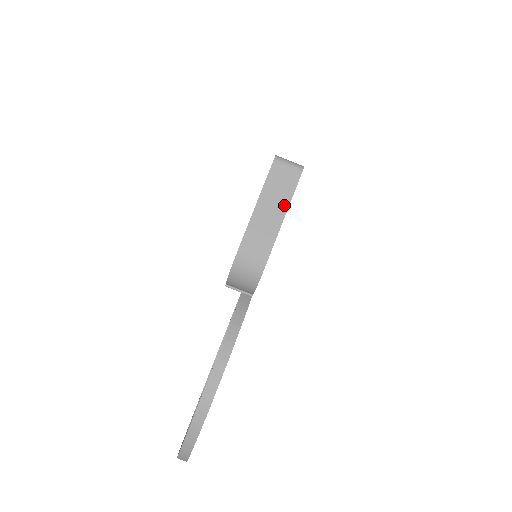
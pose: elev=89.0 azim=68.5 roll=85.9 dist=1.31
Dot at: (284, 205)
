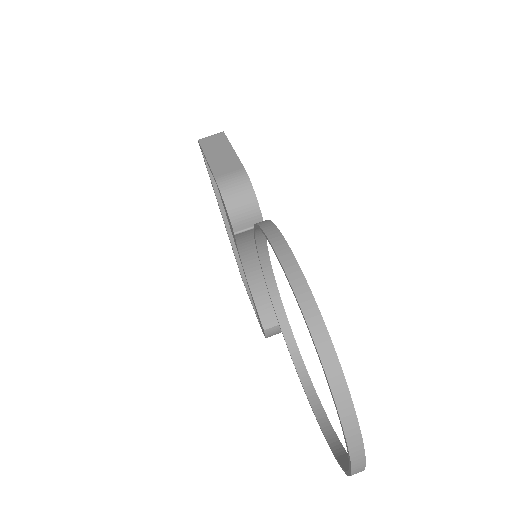
Dot at: (227, 147)
